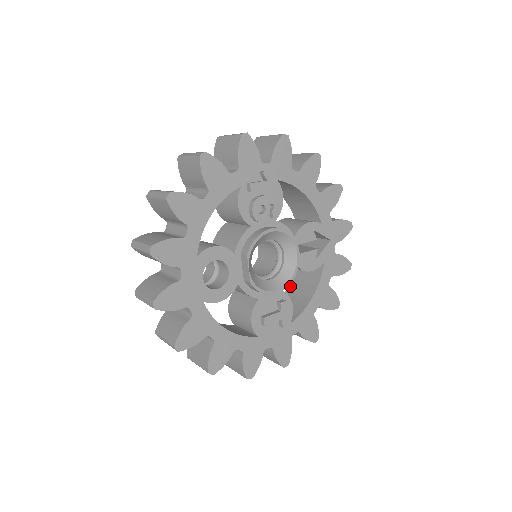
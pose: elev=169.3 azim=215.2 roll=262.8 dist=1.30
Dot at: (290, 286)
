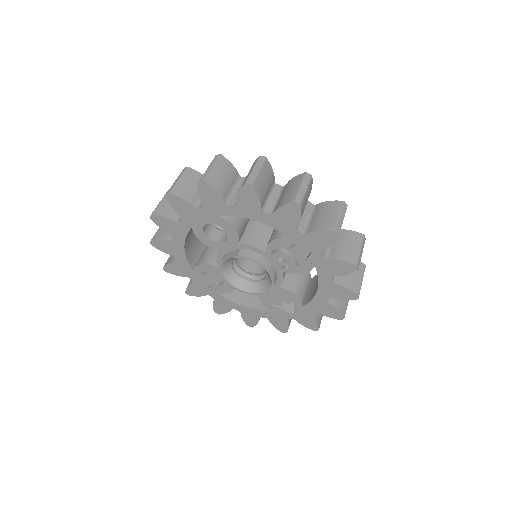
Dot at: occluded
